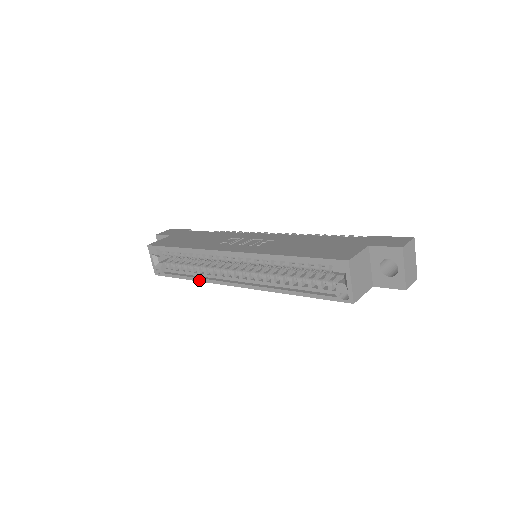
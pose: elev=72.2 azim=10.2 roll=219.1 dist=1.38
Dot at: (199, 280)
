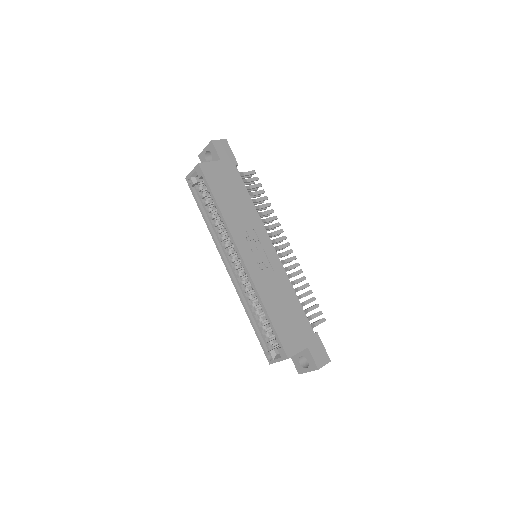
Dot at: (210, 231)
